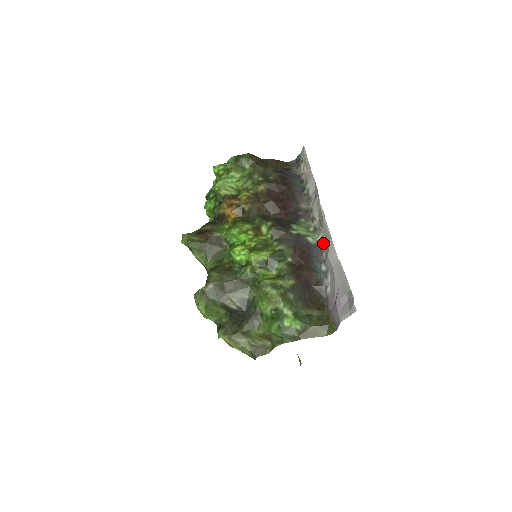
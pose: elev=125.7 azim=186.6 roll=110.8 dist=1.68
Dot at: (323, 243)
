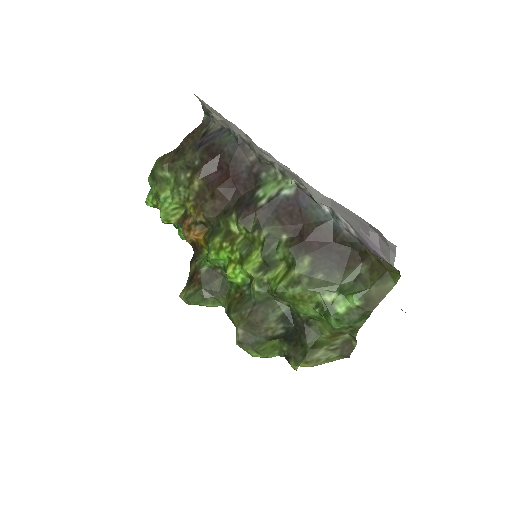
Dot at: (301, 185)
